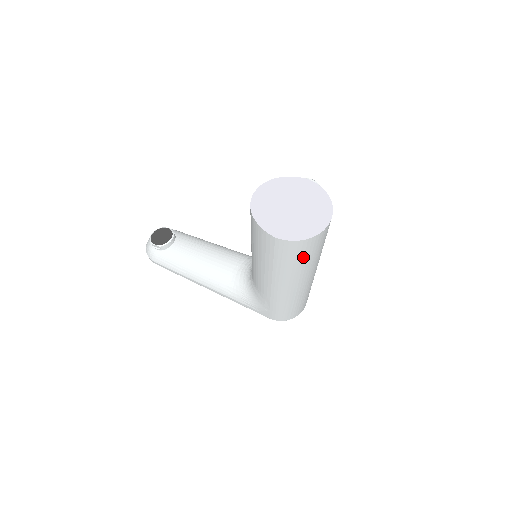
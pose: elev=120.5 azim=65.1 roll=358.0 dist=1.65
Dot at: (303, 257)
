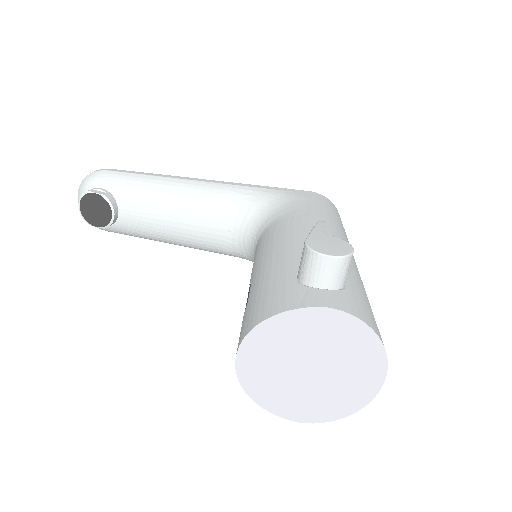
Dot at: occluded
